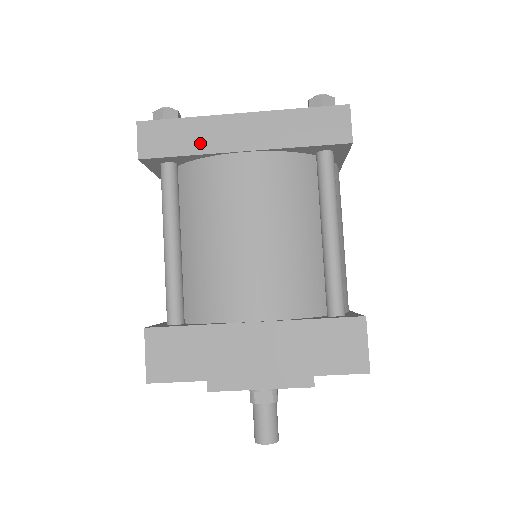
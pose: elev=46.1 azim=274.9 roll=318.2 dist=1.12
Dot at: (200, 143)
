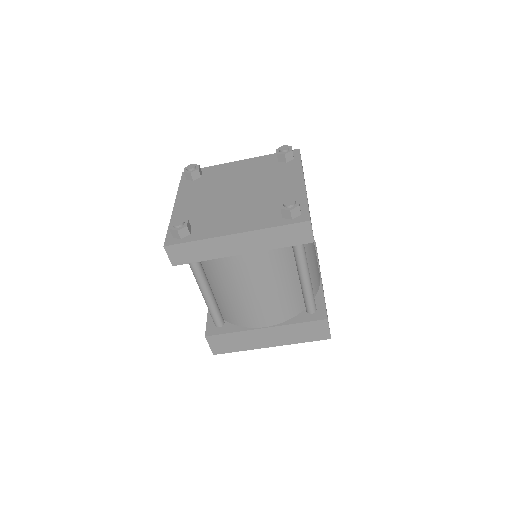
Dot at: (211, 253)
